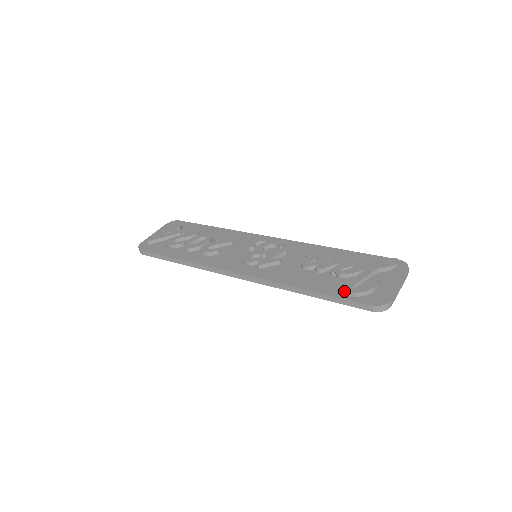
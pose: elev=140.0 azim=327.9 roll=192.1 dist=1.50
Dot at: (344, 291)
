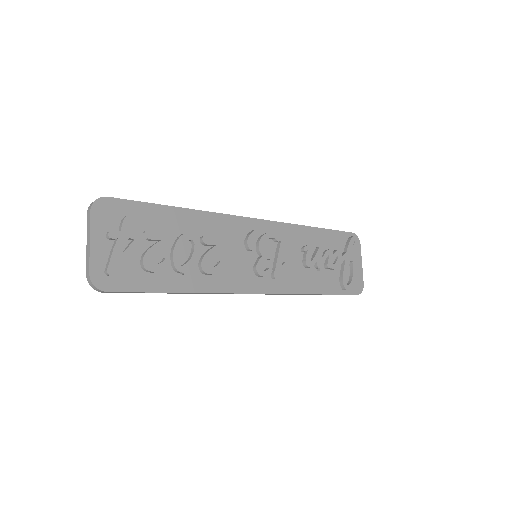
Dot at: (340, 286)
